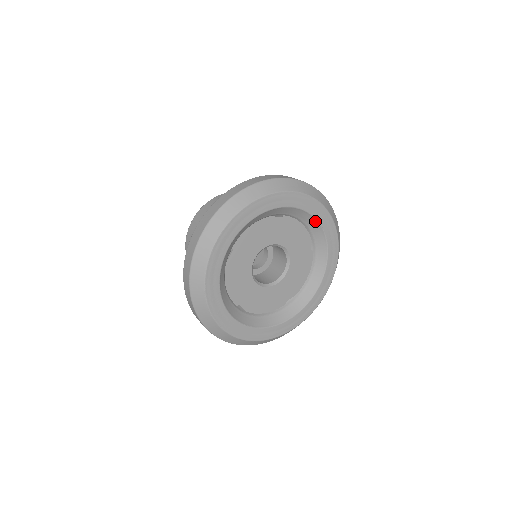
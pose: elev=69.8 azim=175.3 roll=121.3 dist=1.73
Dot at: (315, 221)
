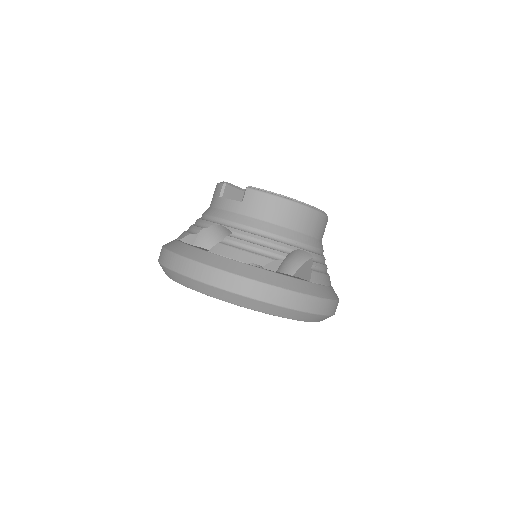
Dot at: occluded
